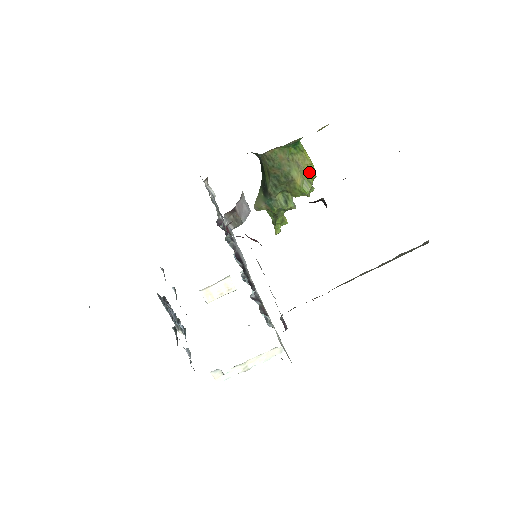
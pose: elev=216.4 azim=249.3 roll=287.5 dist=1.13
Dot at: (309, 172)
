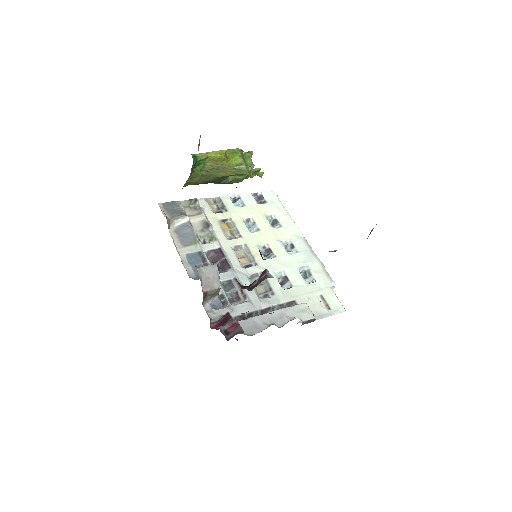
Dot at: (231, 158)
